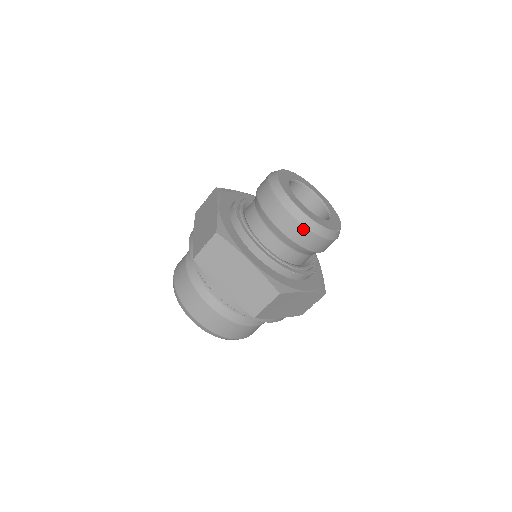
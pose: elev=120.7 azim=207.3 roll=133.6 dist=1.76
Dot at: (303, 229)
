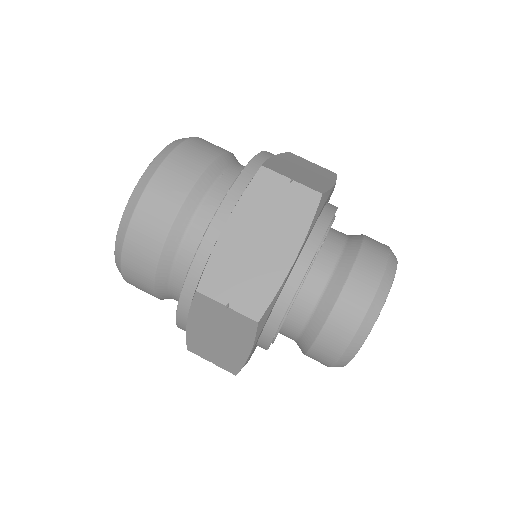
Dot at: (356, 323)
